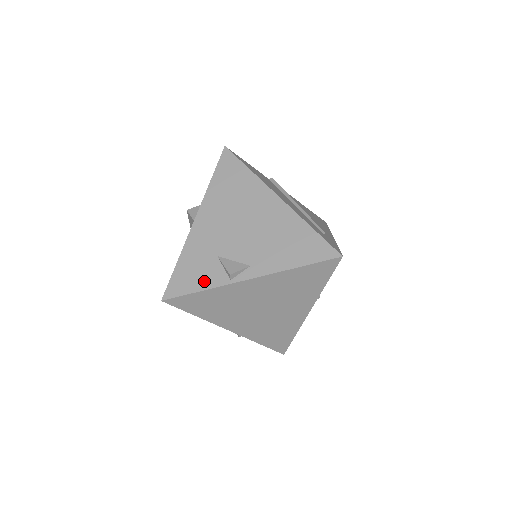
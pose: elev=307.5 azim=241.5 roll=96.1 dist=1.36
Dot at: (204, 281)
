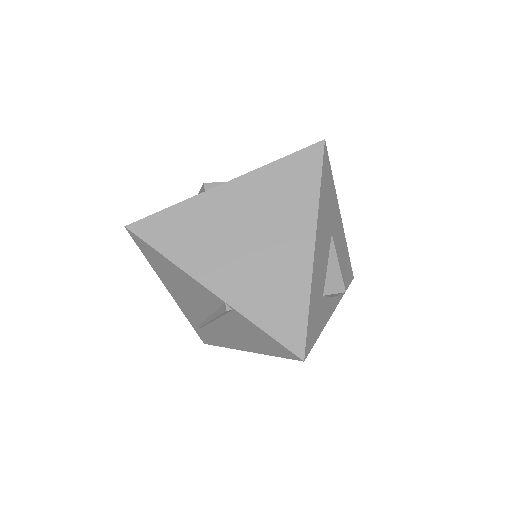
Dot at: occluded
